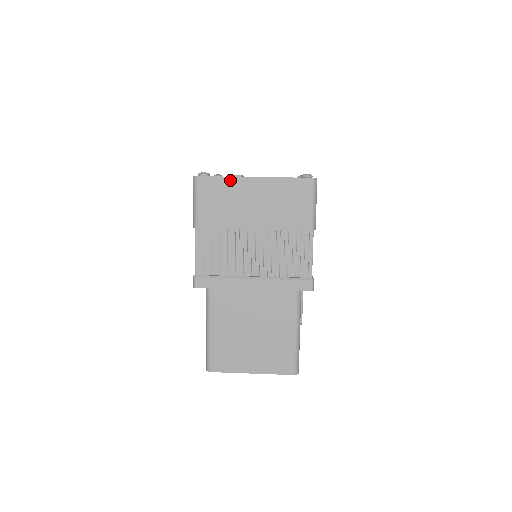
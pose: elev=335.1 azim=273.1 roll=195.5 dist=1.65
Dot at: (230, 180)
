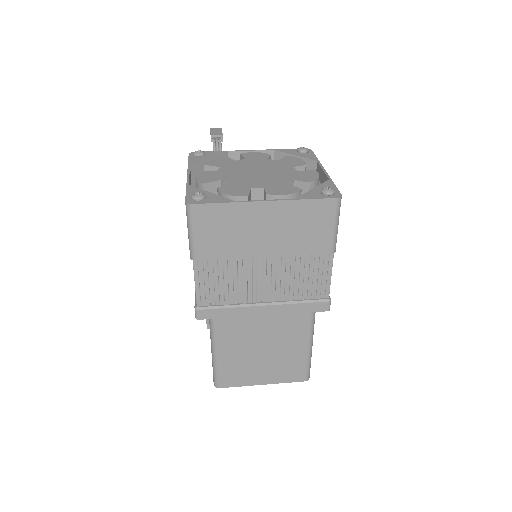
Dot at: (235, 206)
